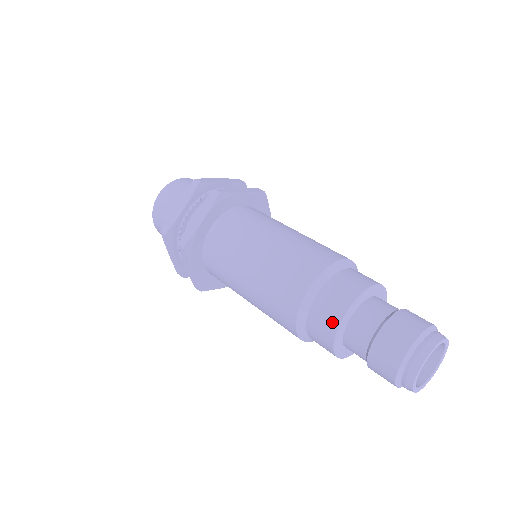
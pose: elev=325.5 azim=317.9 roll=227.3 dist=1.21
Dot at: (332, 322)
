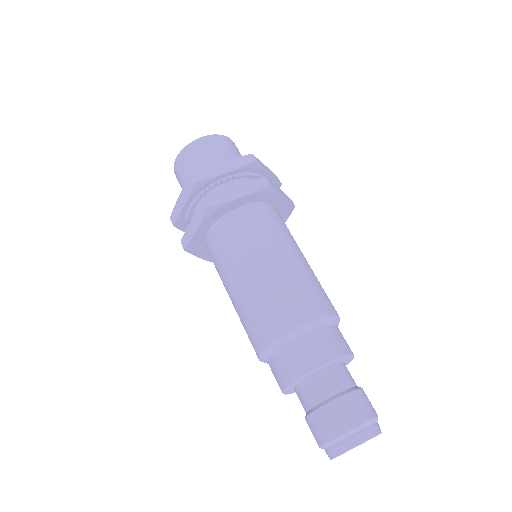
Dot at: (306, 365)
